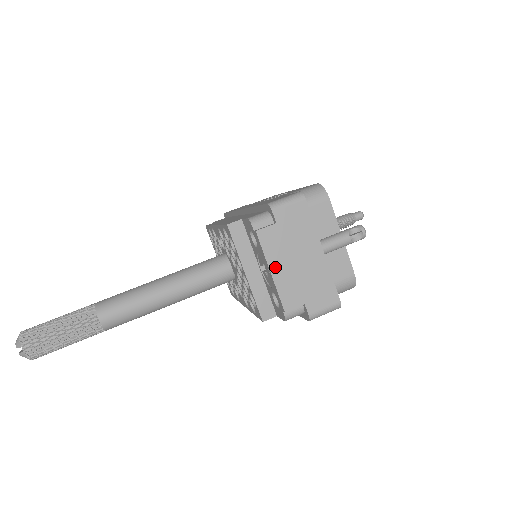
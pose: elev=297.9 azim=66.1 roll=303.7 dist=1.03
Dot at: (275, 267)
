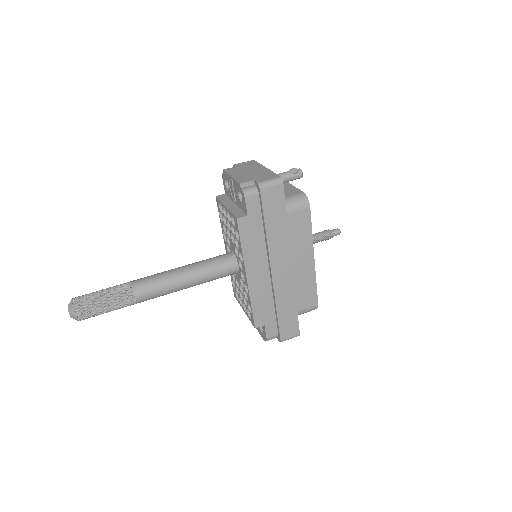
Dot at: (234, 175)
